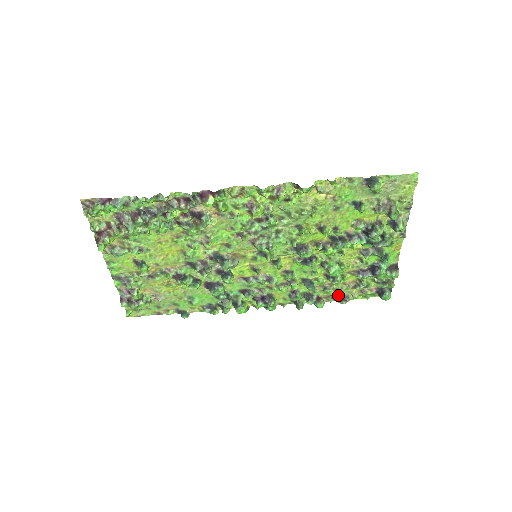
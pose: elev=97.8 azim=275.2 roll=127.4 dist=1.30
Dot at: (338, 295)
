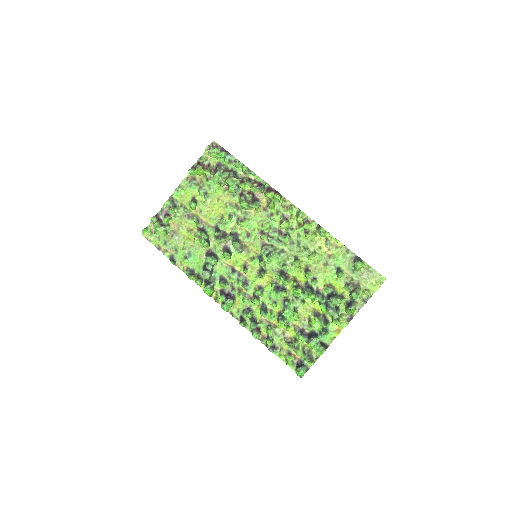
Dot at: (272, 340)
